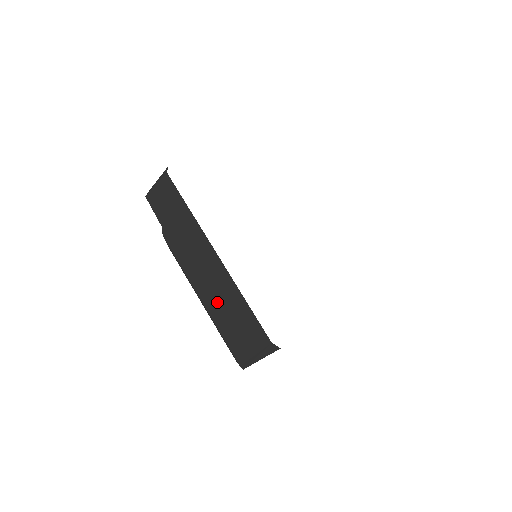
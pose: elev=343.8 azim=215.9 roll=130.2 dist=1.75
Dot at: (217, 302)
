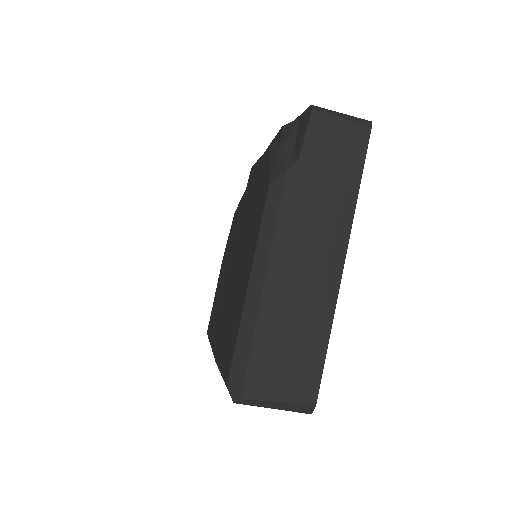
Dot at: (288, 308)
